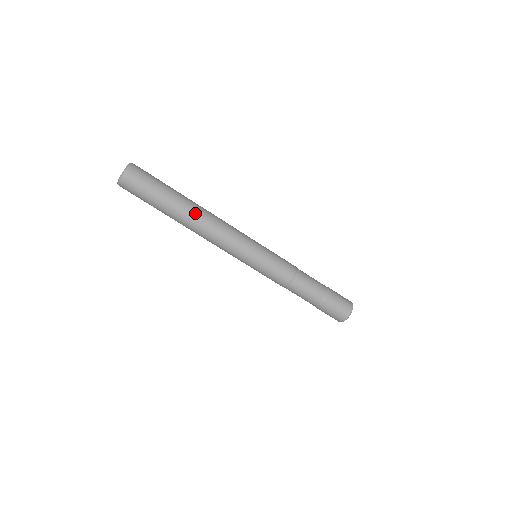
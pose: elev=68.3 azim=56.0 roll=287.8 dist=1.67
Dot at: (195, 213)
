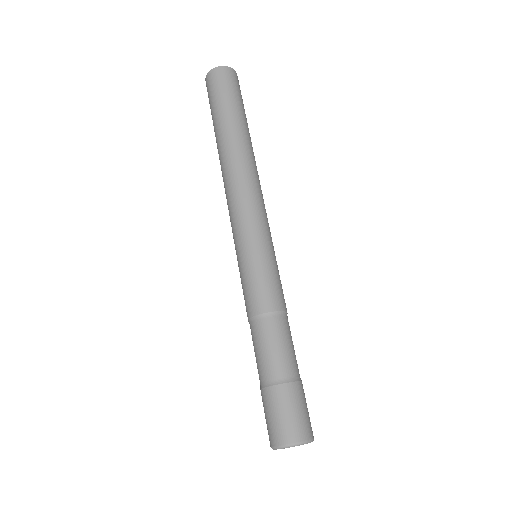
Dot at: (249, 150)
